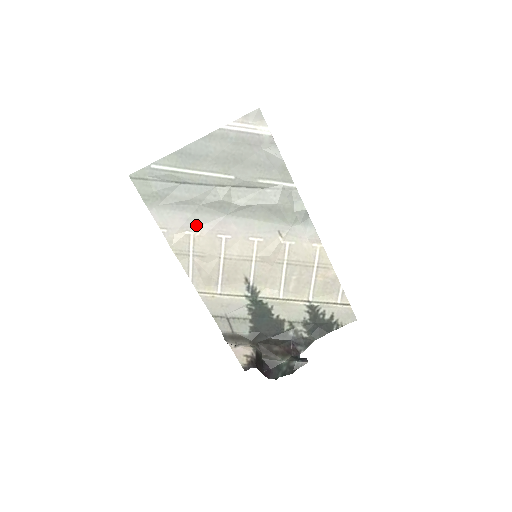
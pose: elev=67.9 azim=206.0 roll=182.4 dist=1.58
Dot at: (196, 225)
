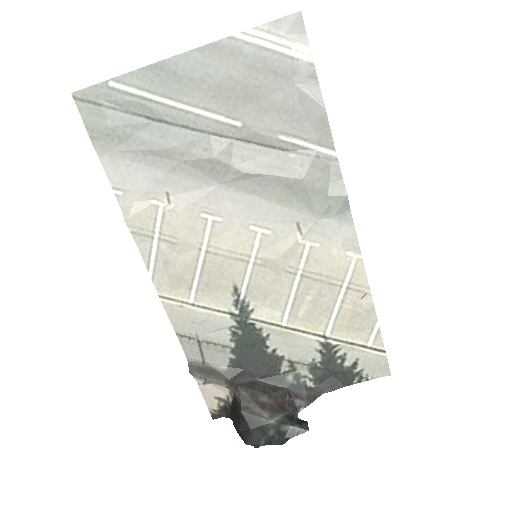
Dot at: (170, 192)
